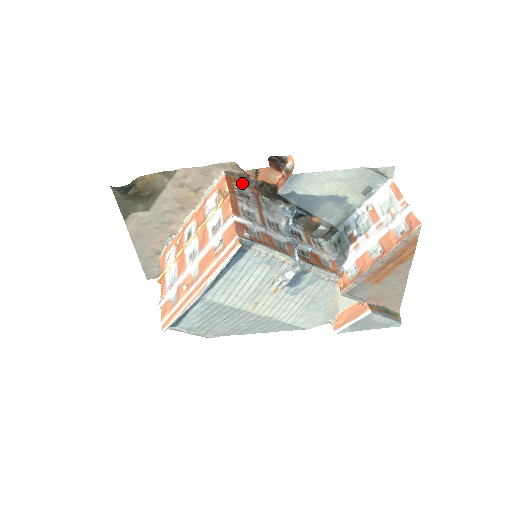
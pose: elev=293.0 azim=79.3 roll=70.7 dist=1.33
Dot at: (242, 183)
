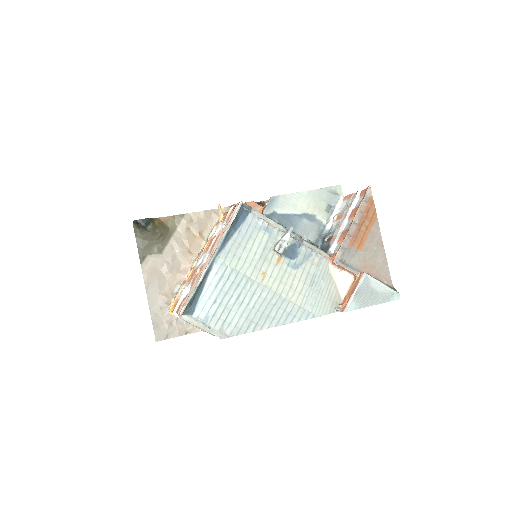
Dot at: occluded
